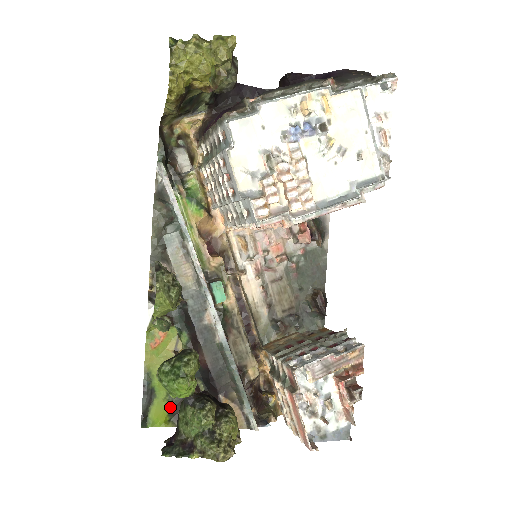
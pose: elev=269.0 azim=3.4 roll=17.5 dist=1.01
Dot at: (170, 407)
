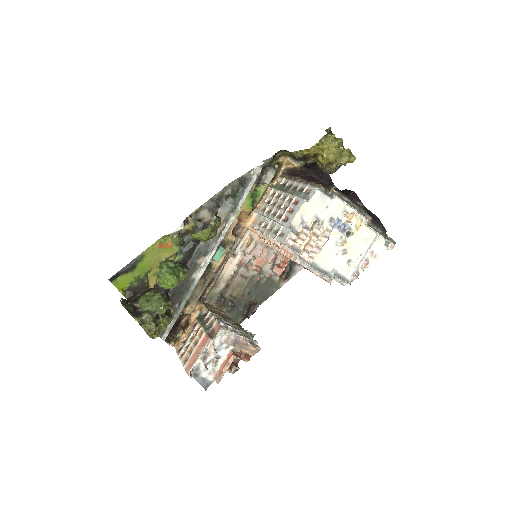
Dot at: (133, 284)
